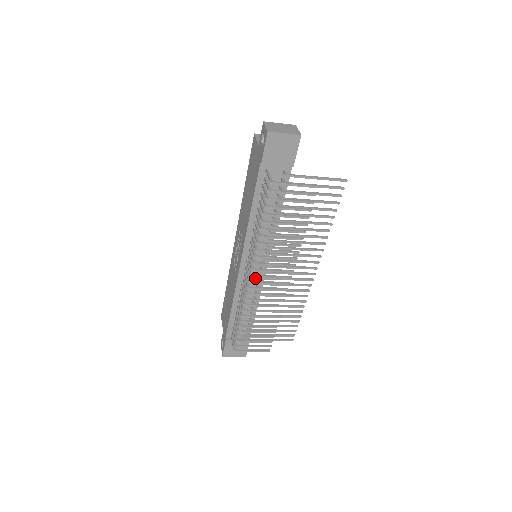
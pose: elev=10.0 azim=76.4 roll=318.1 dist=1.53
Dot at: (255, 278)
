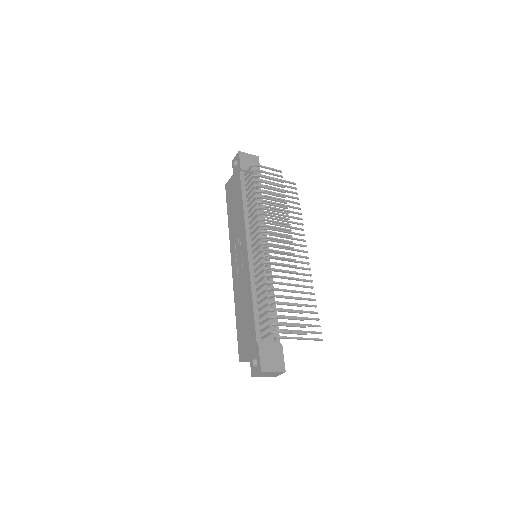
Dot at: (263, 266)
